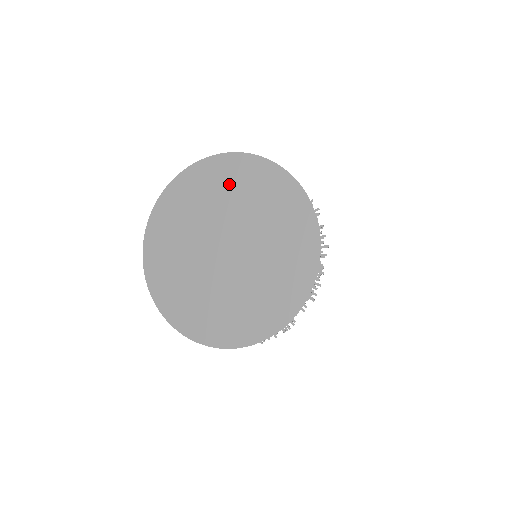
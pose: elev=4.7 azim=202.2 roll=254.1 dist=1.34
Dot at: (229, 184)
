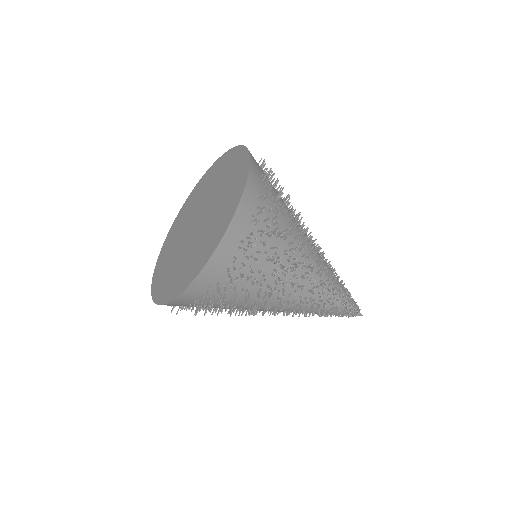
Dot at: (203, 187)
